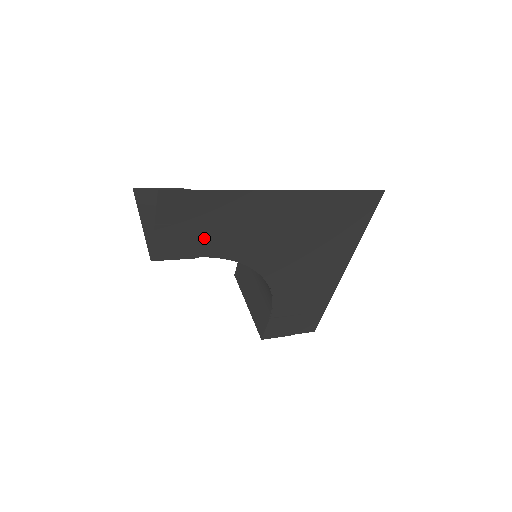
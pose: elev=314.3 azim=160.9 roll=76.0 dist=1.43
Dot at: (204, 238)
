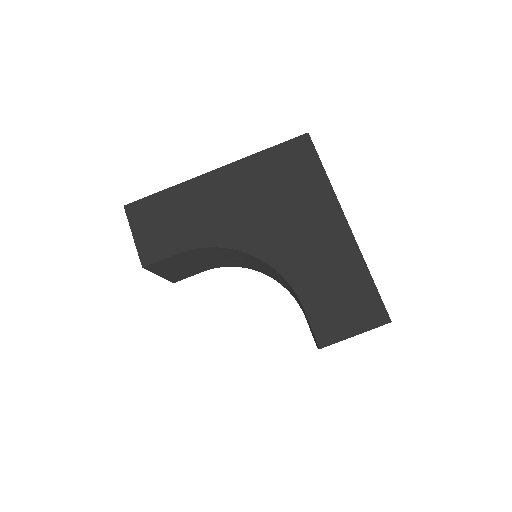
Dot at: (175, 233)
